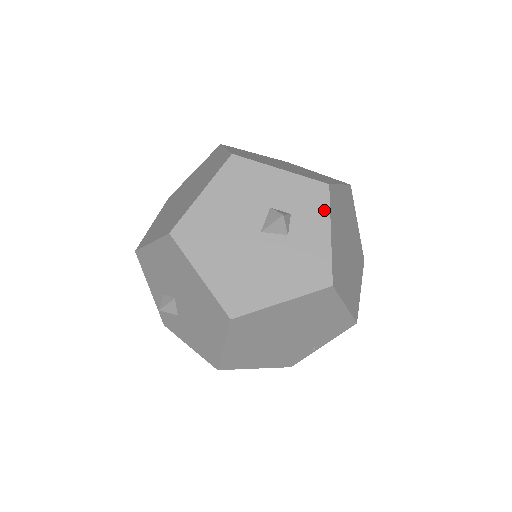
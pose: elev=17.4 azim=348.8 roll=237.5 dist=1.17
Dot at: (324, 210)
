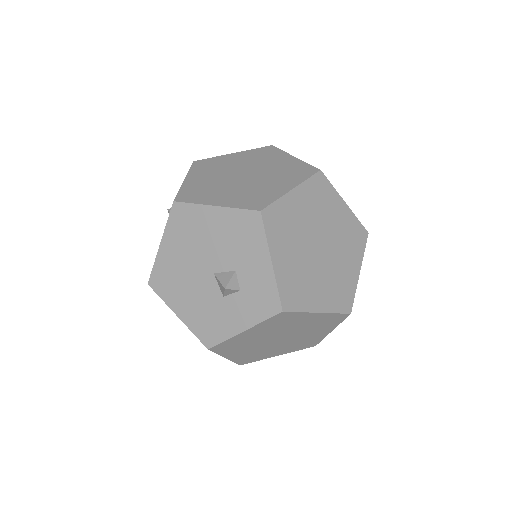
Dot at: (259, 317)
